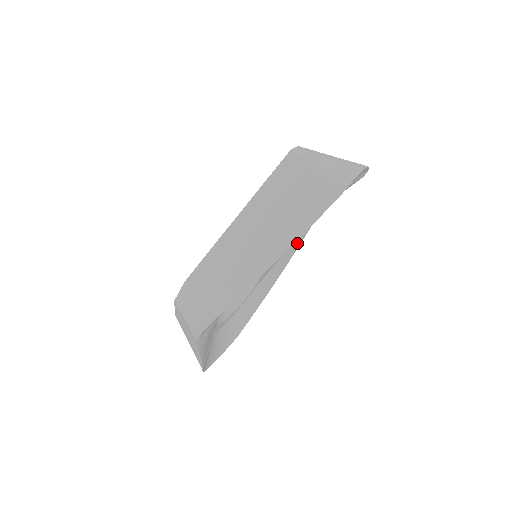
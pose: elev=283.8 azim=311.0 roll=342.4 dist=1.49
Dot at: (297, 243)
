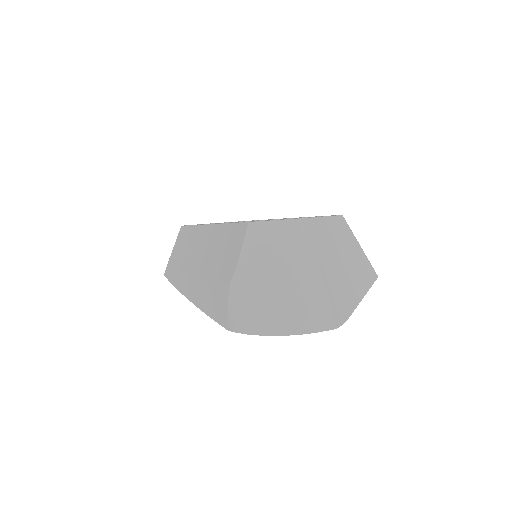
Dot at: occluded
